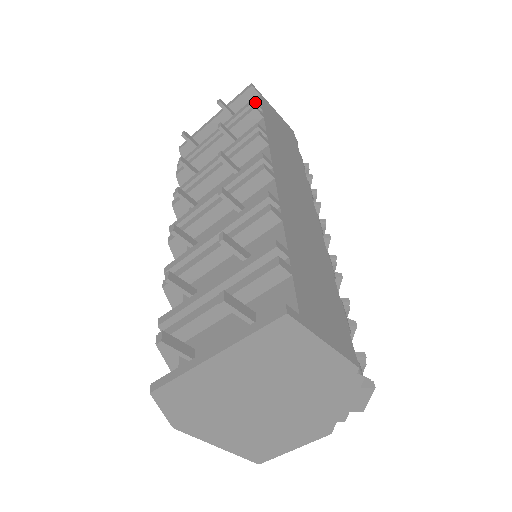
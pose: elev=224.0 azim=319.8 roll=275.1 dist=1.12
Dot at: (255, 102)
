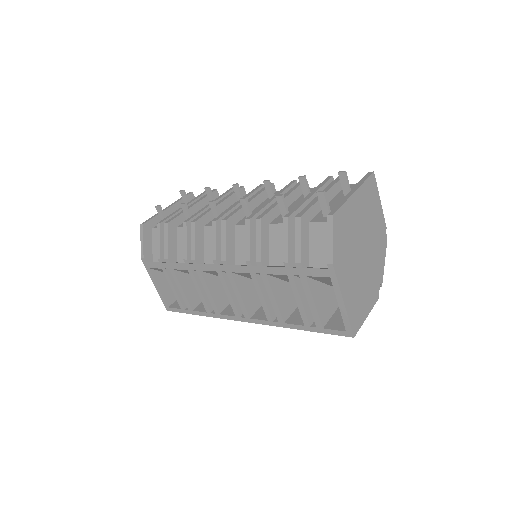
Dot at: occluded
